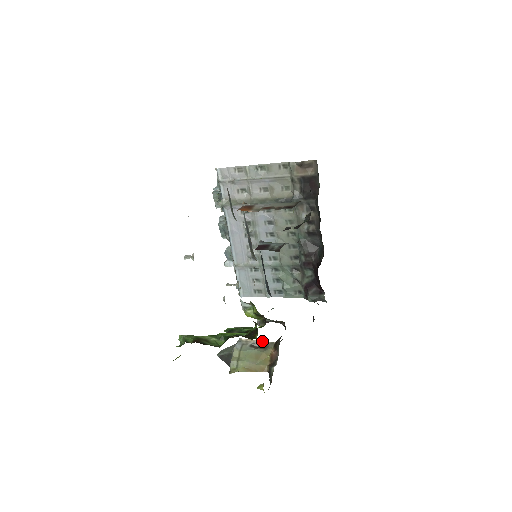
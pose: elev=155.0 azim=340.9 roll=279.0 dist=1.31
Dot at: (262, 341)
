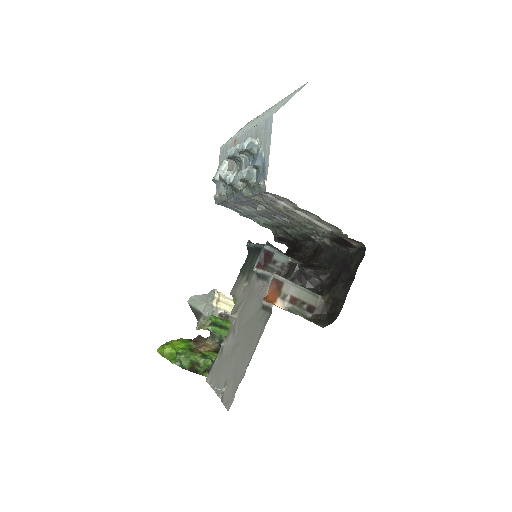
Dot at: (229, 311)
